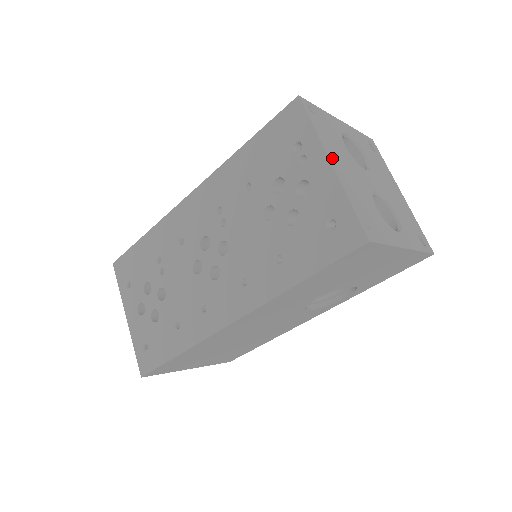
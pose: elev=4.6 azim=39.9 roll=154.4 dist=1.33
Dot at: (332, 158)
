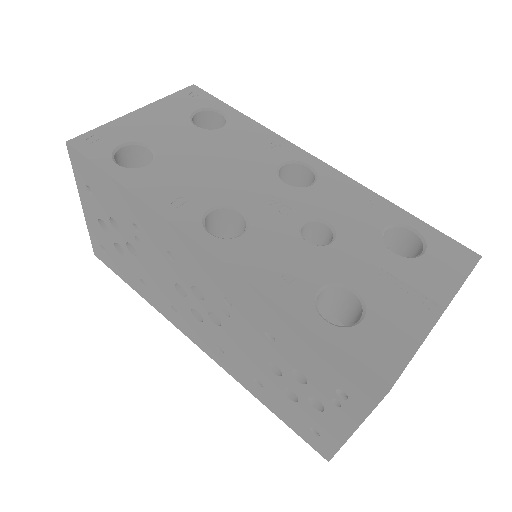
Dot at: occluded
